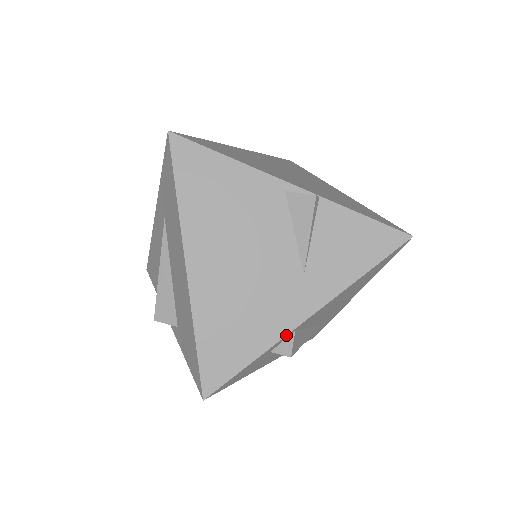
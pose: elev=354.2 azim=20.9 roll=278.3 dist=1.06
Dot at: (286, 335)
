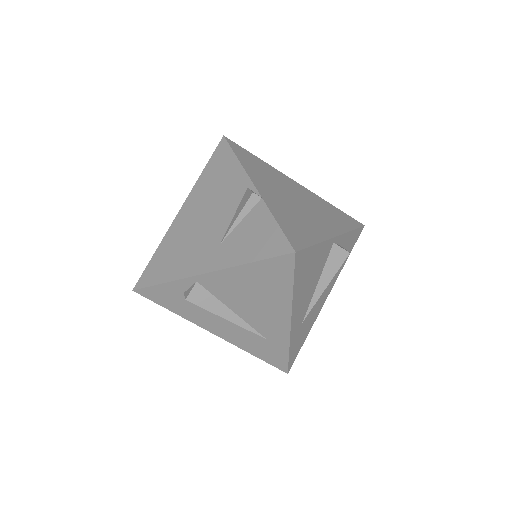
Dot at: (186, 277)
